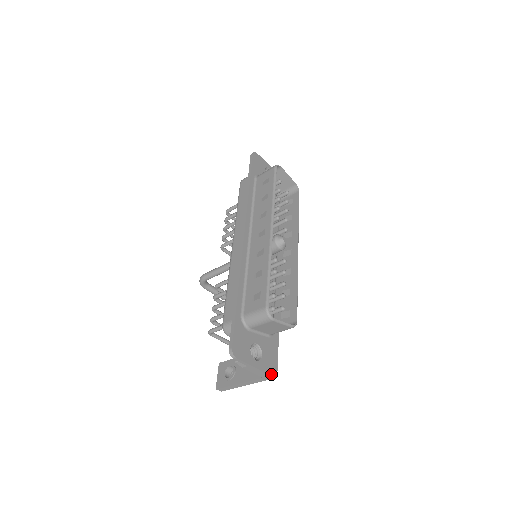
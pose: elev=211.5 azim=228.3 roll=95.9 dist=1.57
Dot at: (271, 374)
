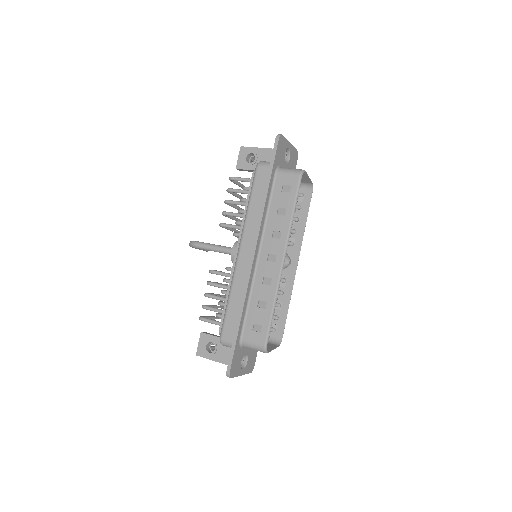
Dot at: (250, 372)
